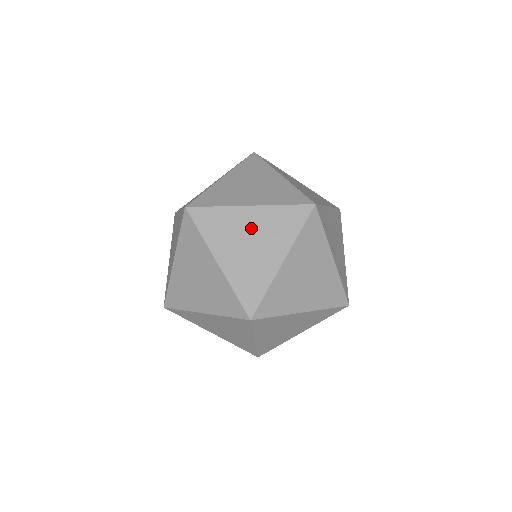
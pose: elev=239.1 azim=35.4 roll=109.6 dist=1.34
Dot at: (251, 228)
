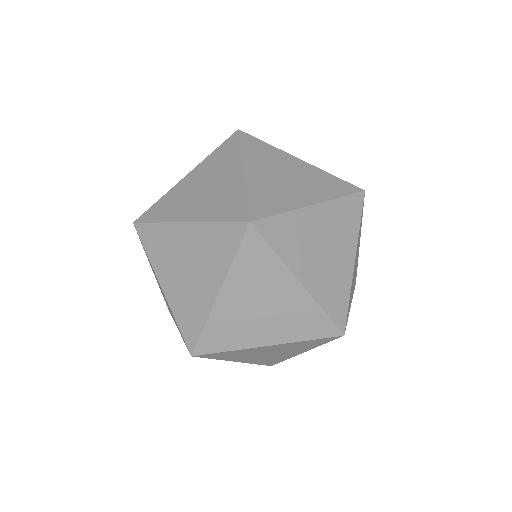
Dot at: (321, 231)
